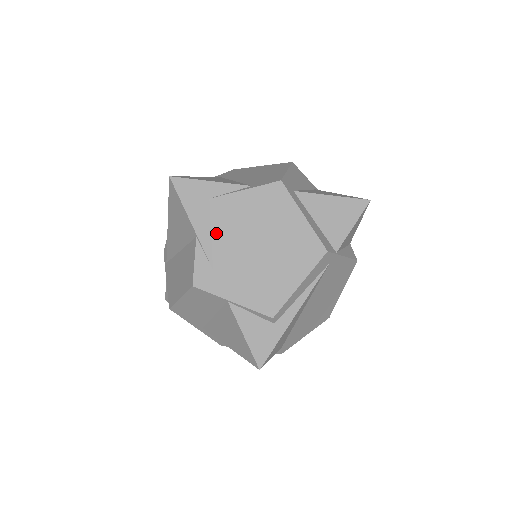
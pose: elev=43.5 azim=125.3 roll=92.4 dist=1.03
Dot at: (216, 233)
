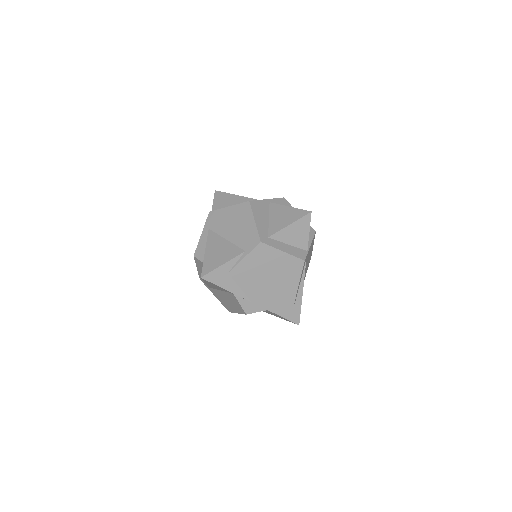
Dot at: (242, 286)
